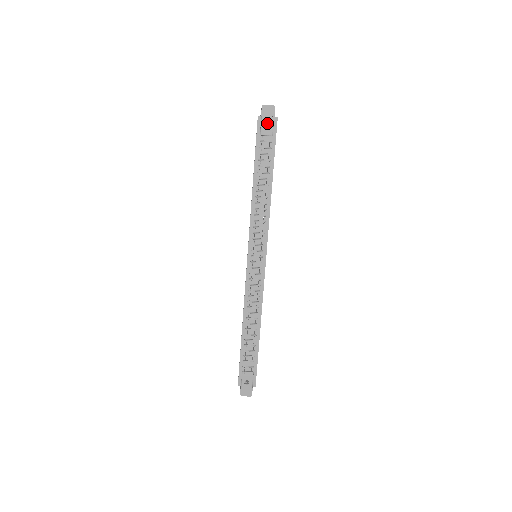
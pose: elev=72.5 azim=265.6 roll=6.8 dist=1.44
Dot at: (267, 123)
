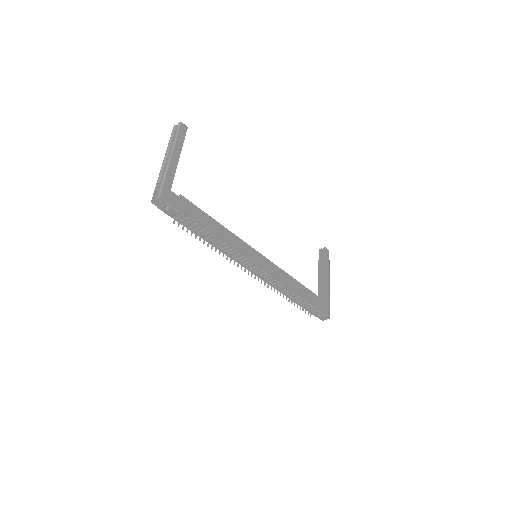
Dot at: occluded
